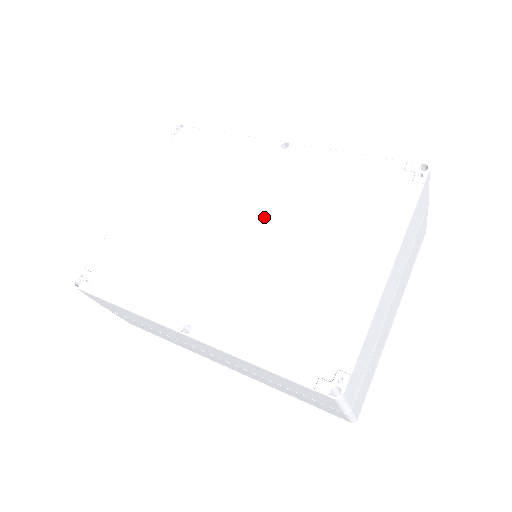
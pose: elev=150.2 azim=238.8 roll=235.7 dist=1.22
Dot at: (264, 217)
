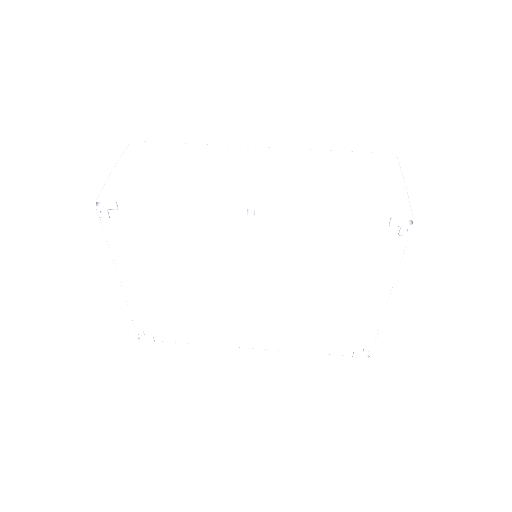
Dot at: (268, 279)
